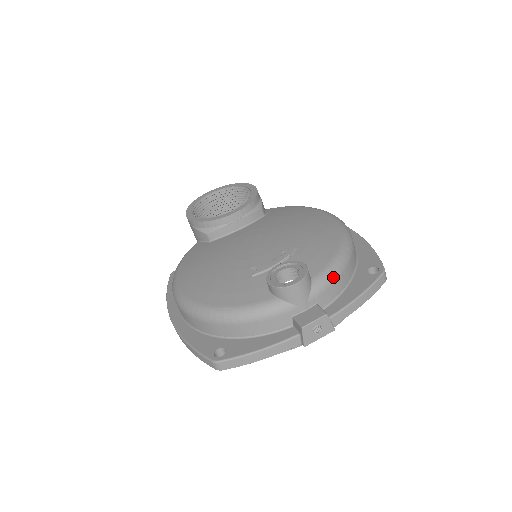
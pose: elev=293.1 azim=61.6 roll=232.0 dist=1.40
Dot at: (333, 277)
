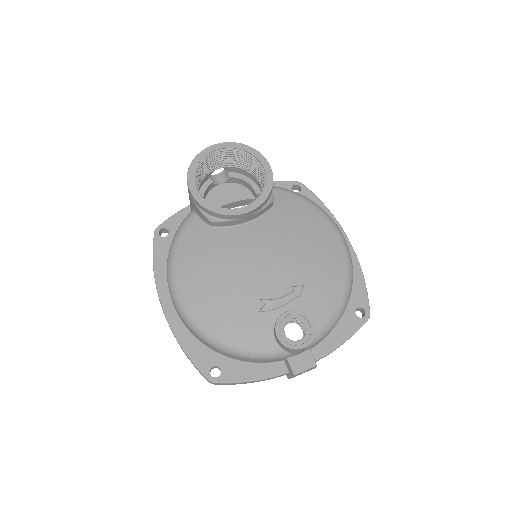
Dot at: (330, 329)
